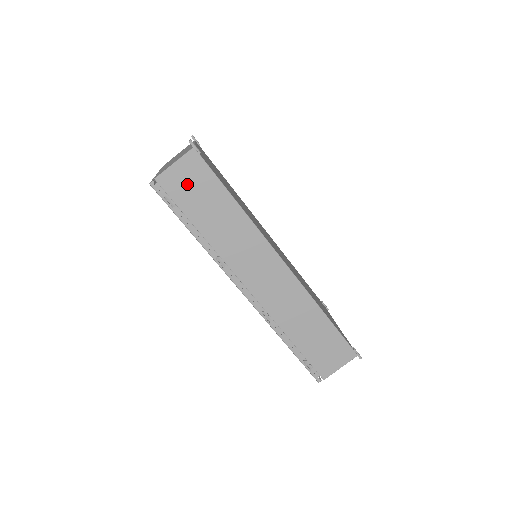
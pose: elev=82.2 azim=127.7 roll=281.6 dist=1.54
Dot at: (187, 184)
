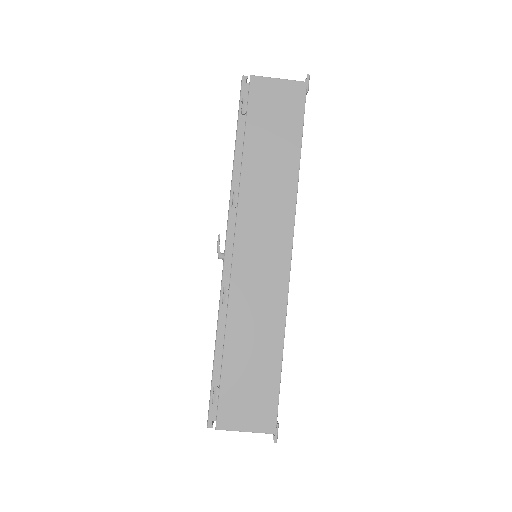
Dot at: (273, 104)
